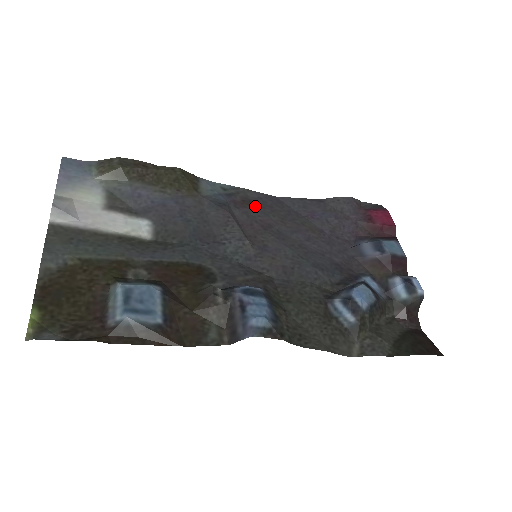
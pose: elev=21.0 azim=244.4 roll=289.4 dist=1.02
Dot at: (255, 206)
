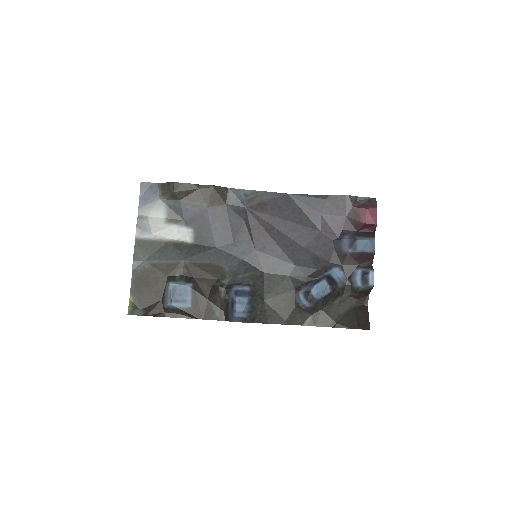
Dot at: (267, 209)
